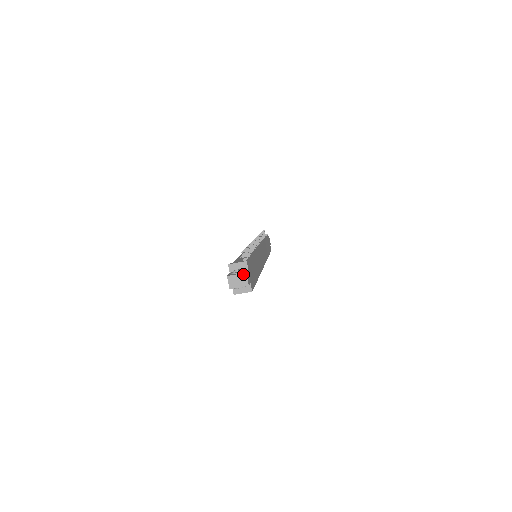
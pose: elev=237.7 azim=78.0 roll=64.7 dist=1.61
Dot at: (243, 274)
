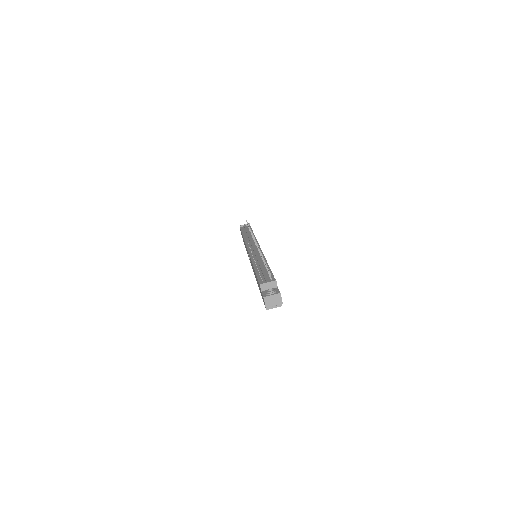
Dot at: (278, 294)
